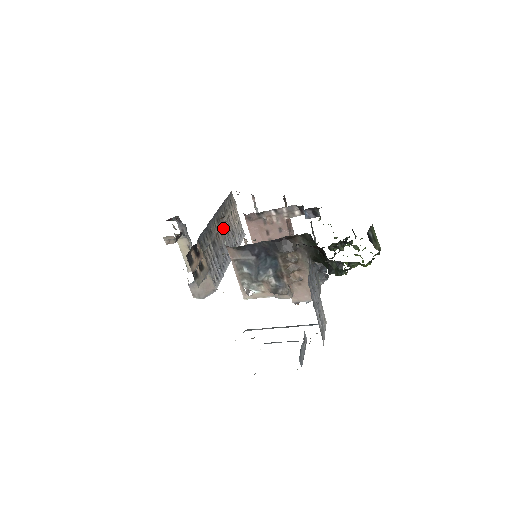
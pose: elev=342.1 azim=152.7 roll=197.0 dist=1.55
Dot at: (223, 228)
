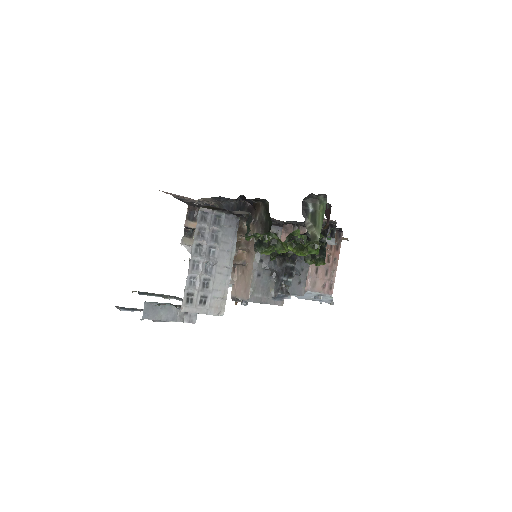
Dot at: occluded
